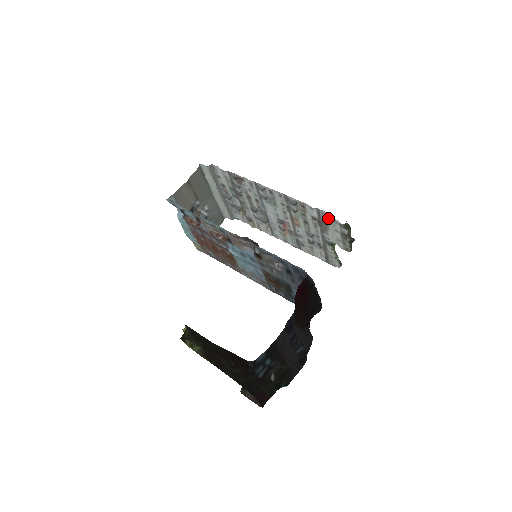
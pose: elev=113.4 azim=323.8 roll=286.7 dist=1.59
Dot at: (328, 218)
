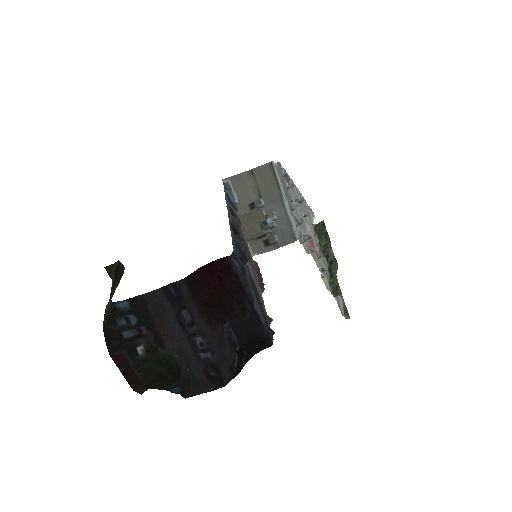
Dot at: occluded
